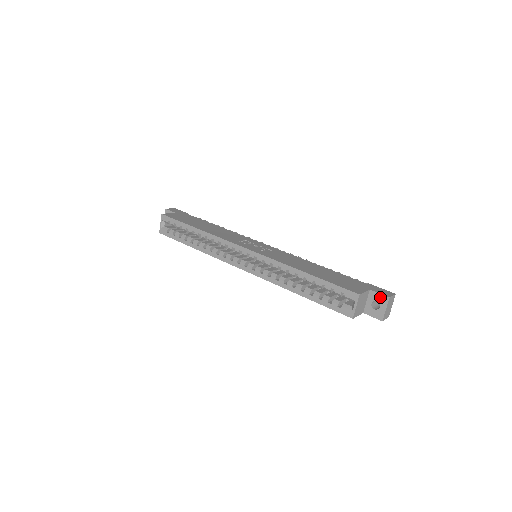
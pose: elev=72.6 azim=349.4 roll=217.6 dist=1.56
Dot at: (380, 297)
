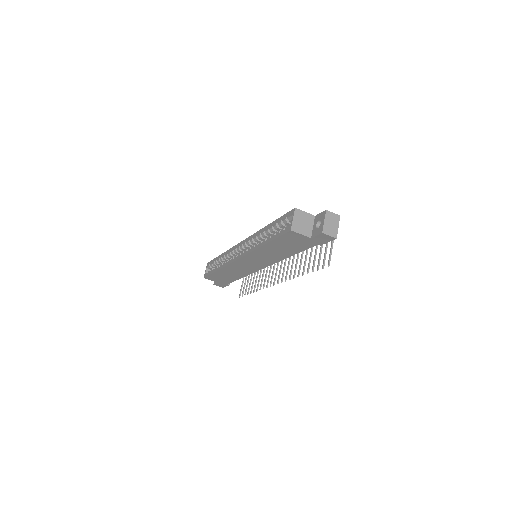
Dot at: (321, 215)
